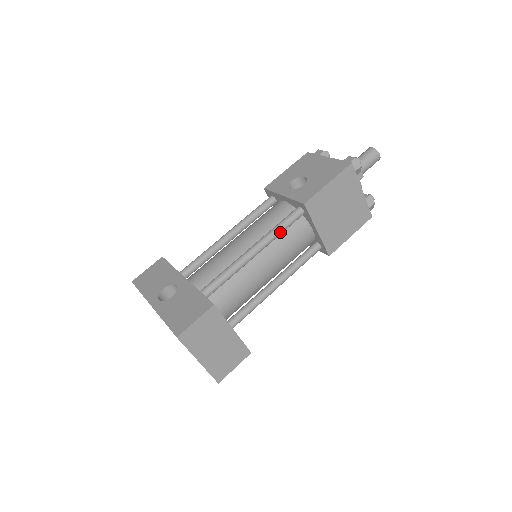
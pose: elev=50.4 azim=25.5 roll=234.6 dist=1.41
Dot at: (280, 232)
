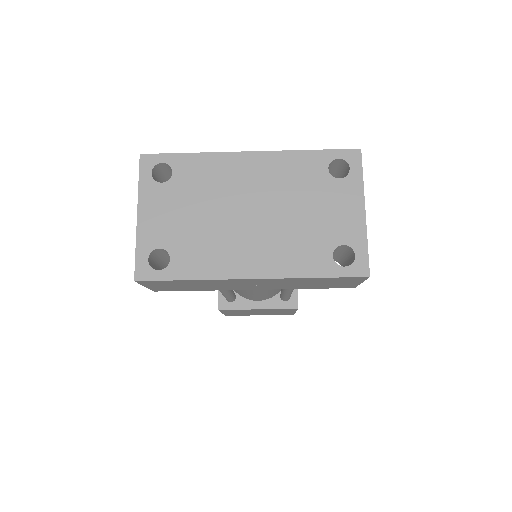
Dot at: occluded
